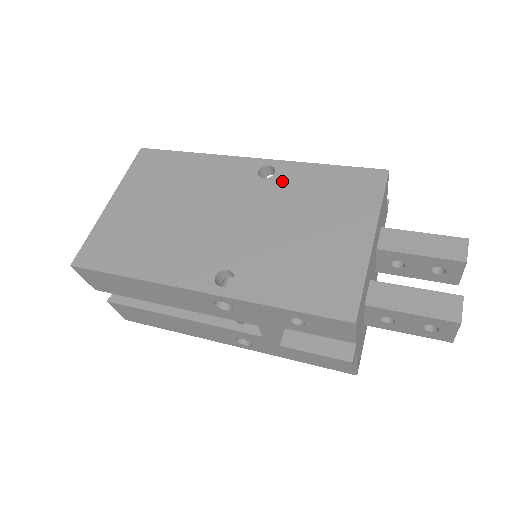
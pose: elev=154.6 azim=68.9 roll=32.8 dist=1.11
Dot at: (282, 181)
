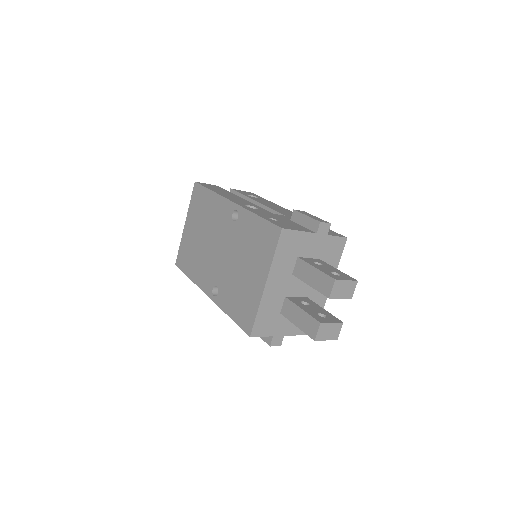
Dot at: (240, 226)
